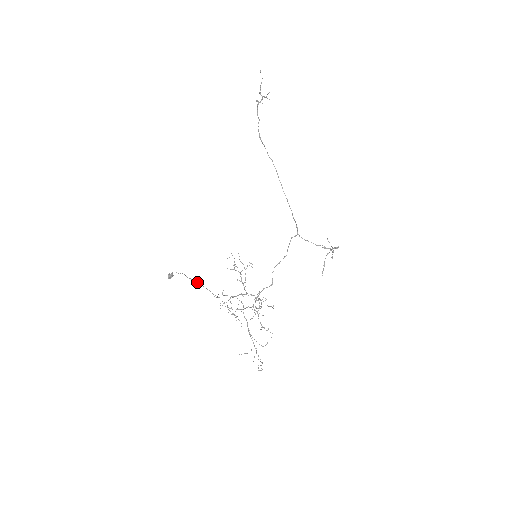
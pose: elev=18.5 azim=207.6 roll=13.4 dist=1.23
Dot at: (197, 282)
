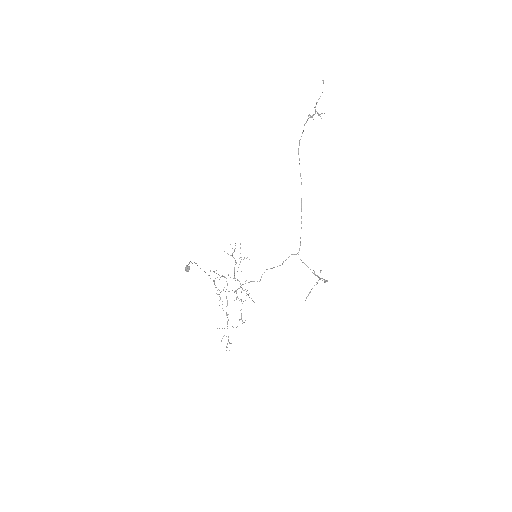
Dot at: (204, 271)
